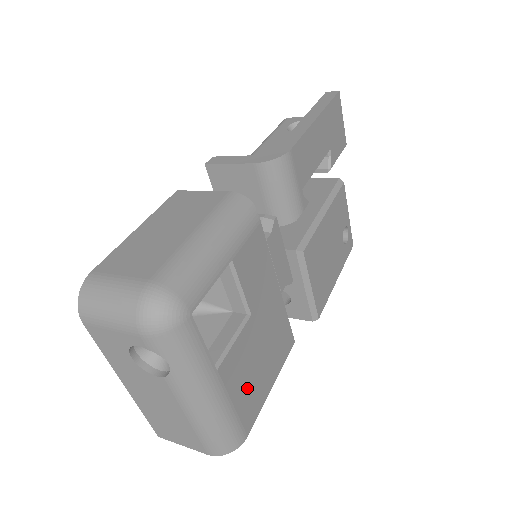
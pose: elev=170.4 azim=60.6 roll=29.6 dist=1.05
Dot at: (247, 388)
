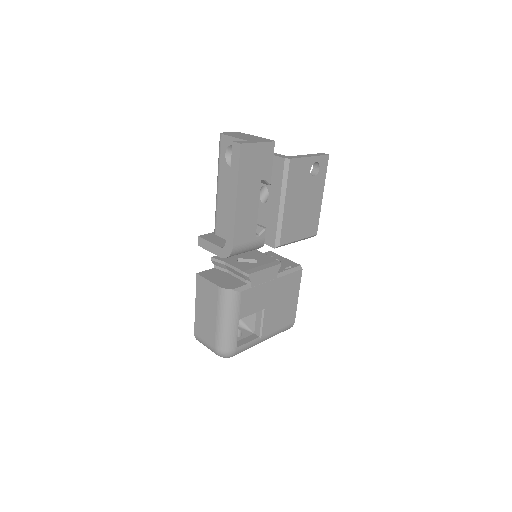
Dot at: (282, 318)
